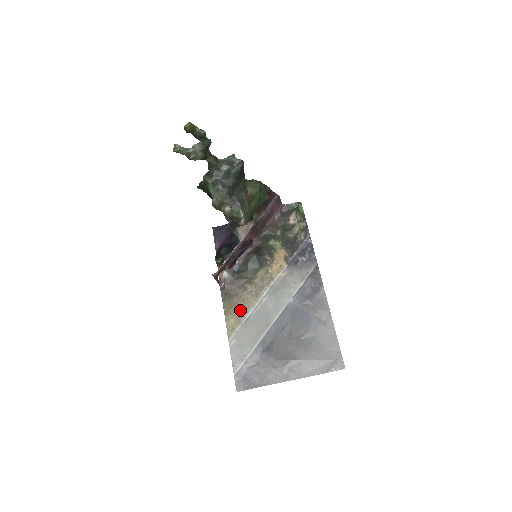
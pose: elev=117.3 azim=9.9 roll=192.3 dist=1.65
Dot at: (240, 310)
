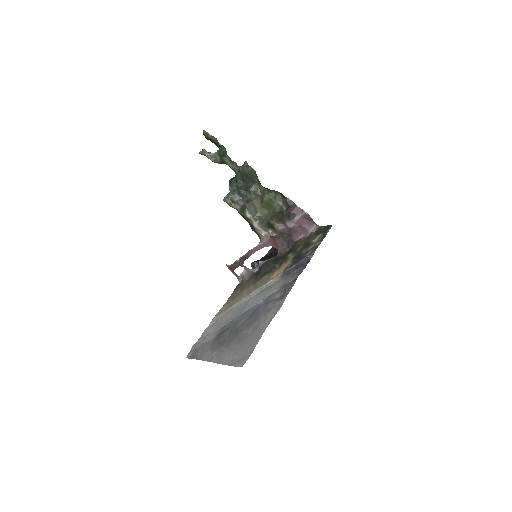
Dot at: (234, 301)
